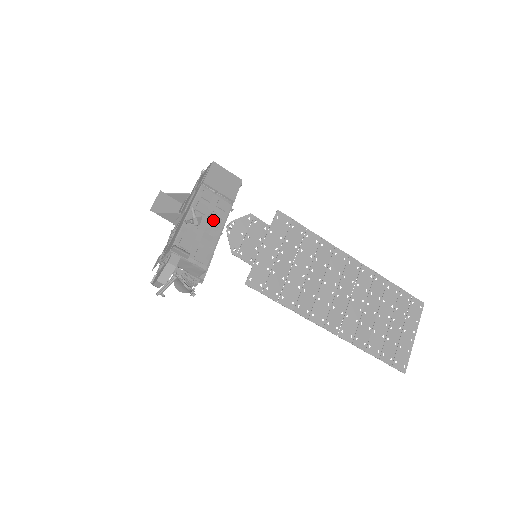
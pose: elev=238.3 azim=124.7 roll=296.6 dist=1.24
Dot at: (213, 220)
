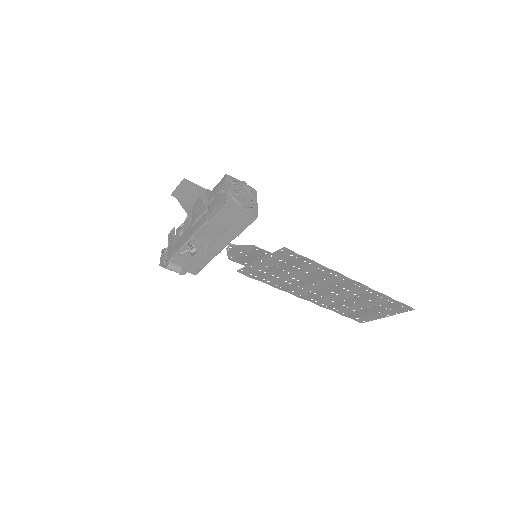
Dot at: (211, 247)
